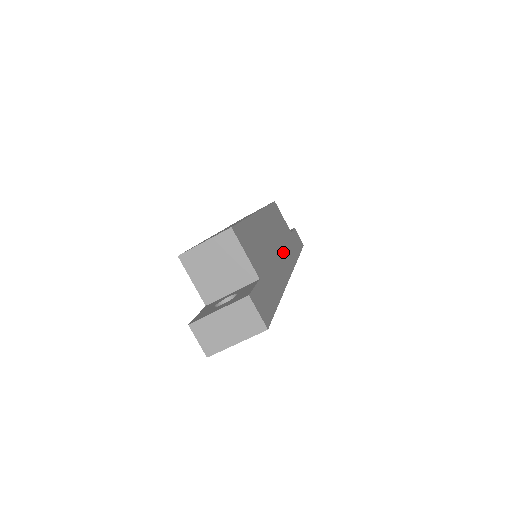
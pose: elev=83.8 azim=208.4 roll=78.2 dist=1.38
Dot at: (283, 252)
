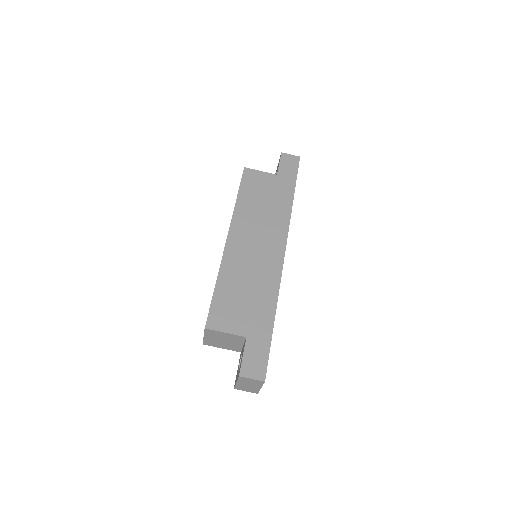
Dot at: (269, 239)
